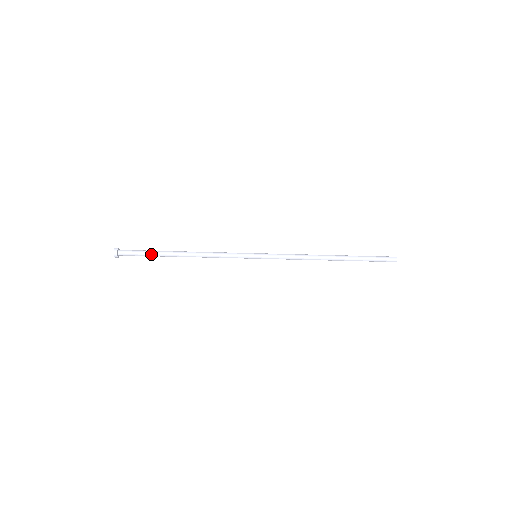
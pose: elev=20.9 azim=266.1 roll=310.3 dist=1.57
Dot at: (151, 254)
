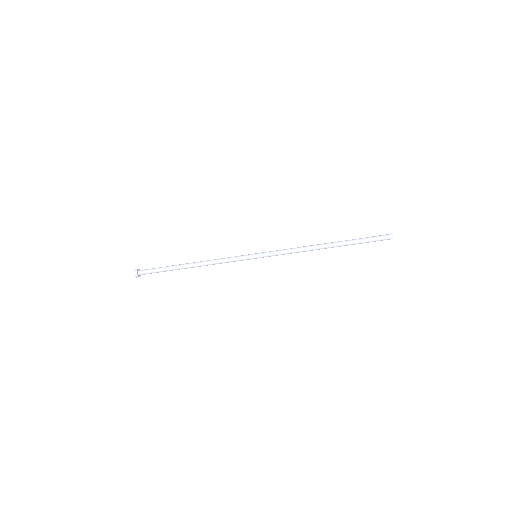
Dot at: (165, 267)
